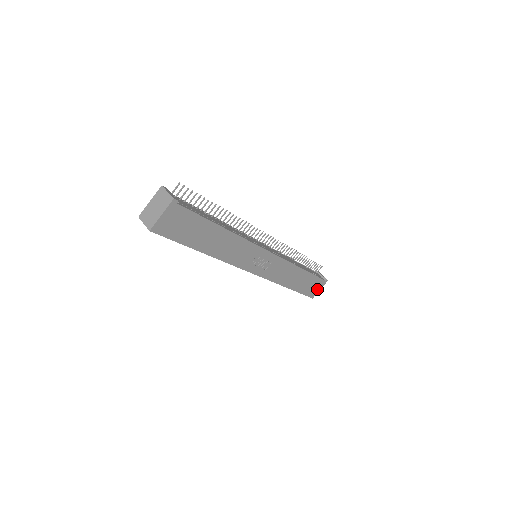
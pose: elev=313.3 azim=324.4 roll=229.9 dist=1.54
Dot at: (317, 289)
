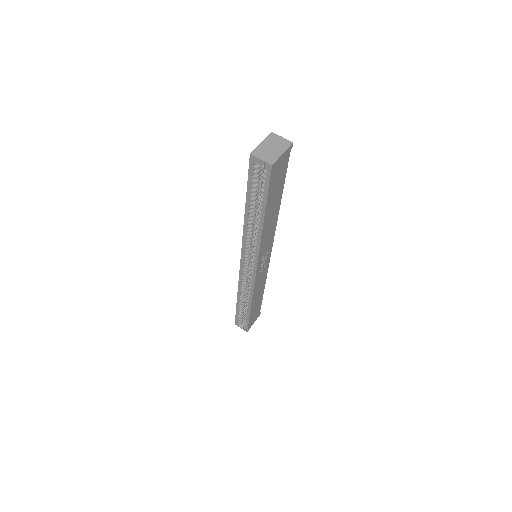
Dot at: (253, 321)
